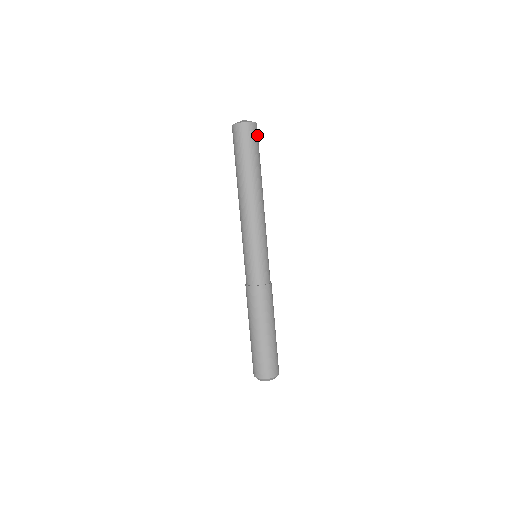
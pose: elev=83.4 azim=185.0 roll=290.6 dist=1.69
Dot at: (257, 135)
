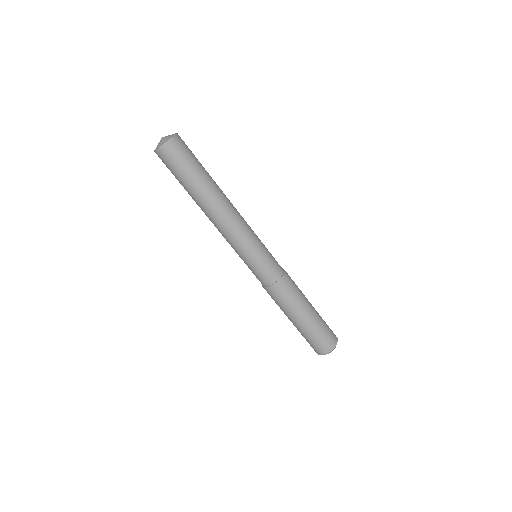
Dot at: (184, 146)
